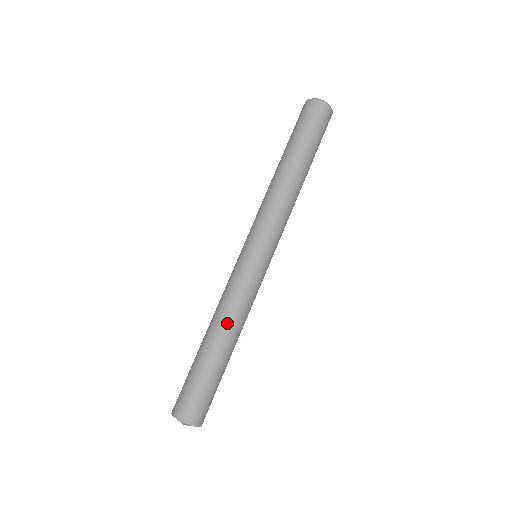
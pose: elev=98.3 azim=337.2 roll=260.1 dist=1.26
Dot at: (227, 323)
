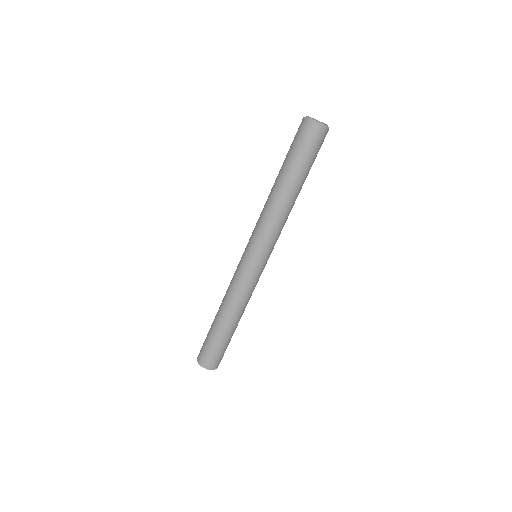
Dot at: (228, 307)
